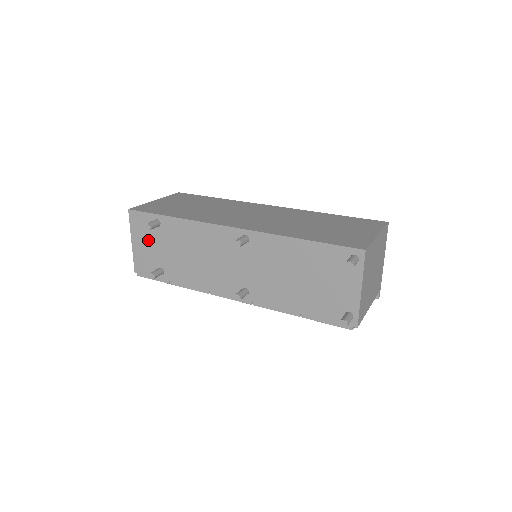
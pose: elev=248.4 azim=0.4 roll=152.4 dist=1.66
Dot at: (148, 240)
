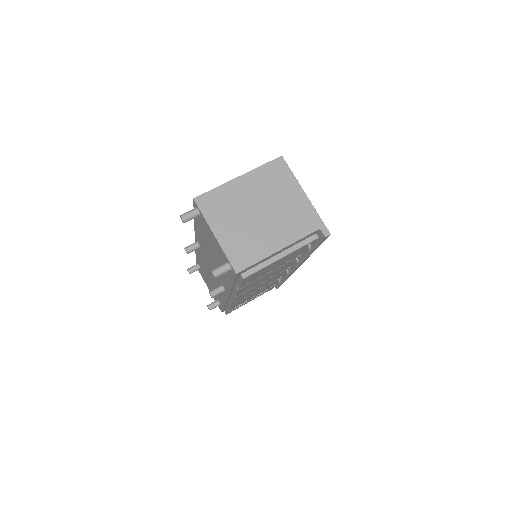
Dot at: (207, 282)
